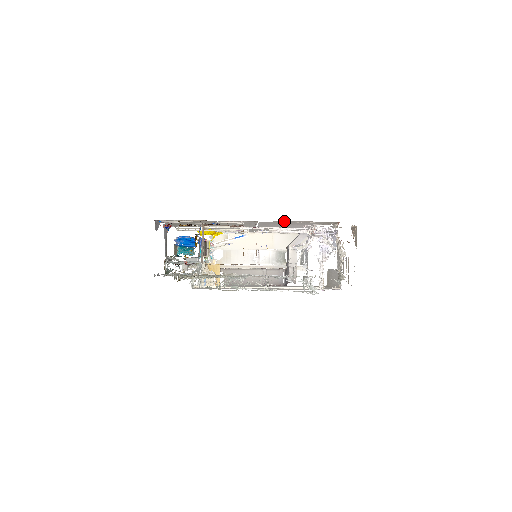
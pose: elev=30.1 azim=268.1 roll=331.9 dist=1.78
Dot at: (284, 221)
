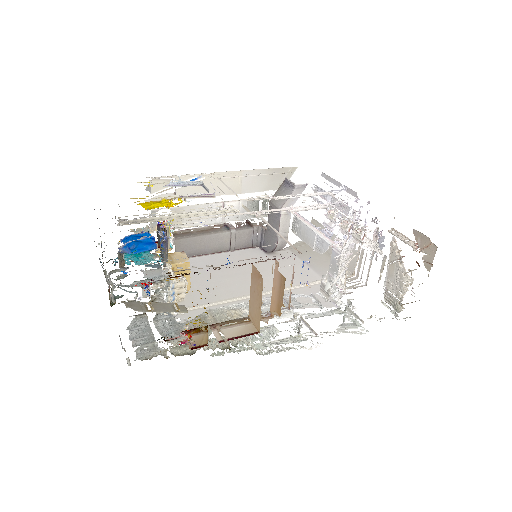
Dot at: occluded
